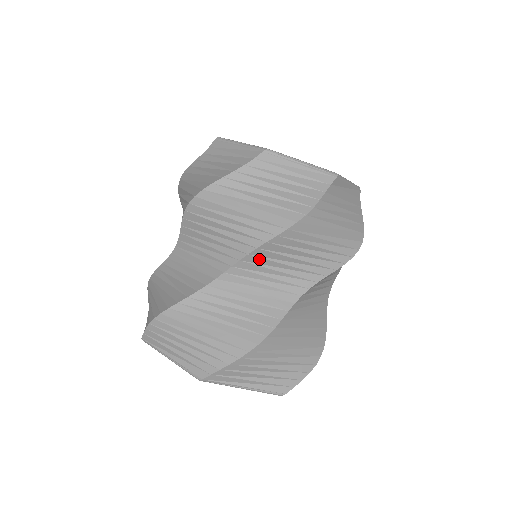
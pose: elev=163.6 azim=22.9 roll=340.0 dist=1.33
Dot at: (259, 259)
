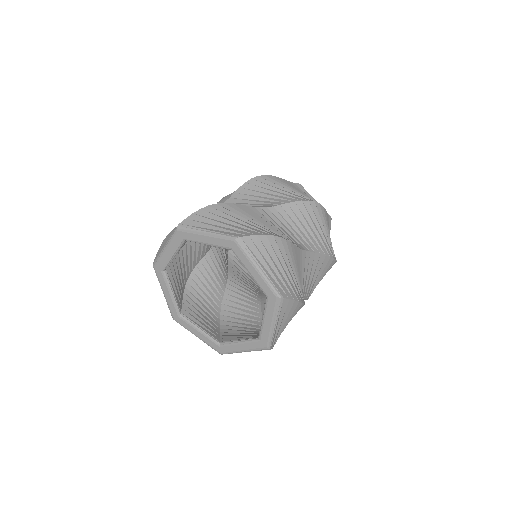
Dot at: (291, 211)
